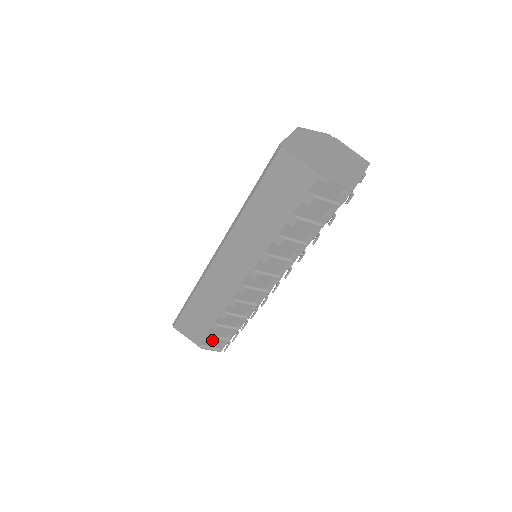
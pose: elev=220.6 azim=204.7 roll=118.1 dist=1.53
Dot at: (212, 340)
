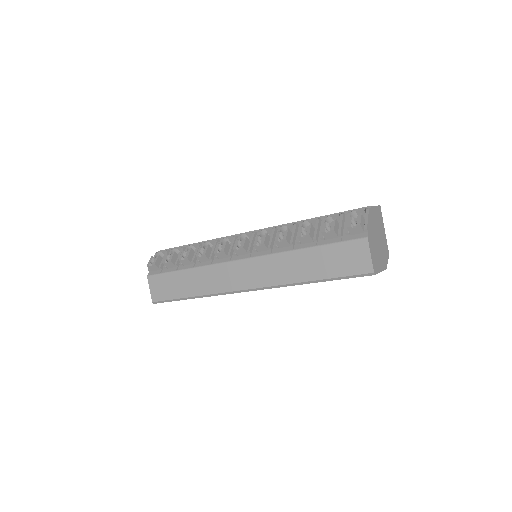
Dot at: occluded
